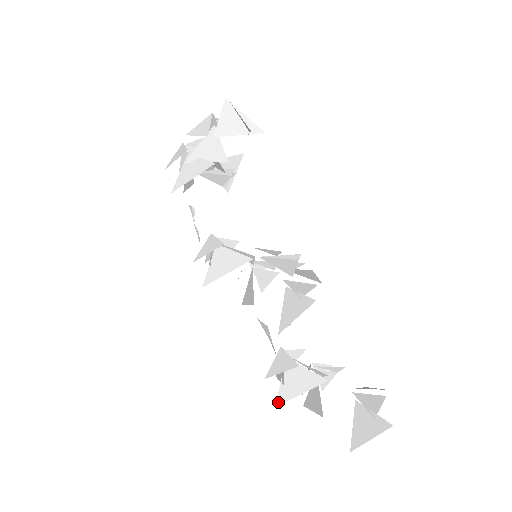
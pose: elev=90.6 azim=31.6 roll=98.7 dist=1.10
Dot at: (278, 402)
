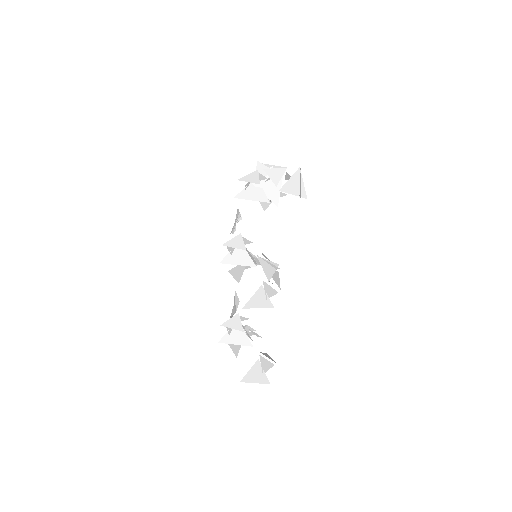
Dot at: (221, 341)
